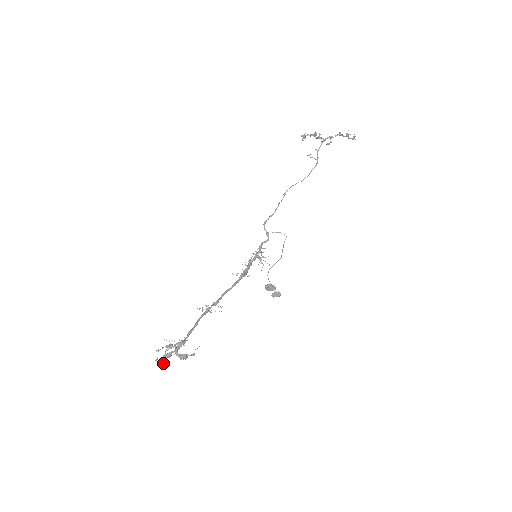
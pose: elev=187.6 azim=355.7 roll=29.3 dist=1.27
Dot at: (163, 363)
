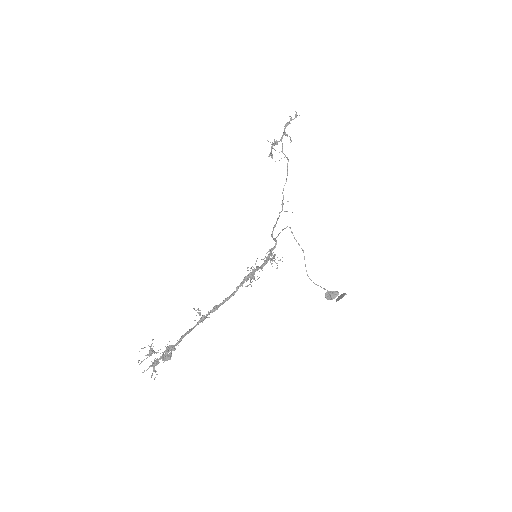
Dot at: occluded
